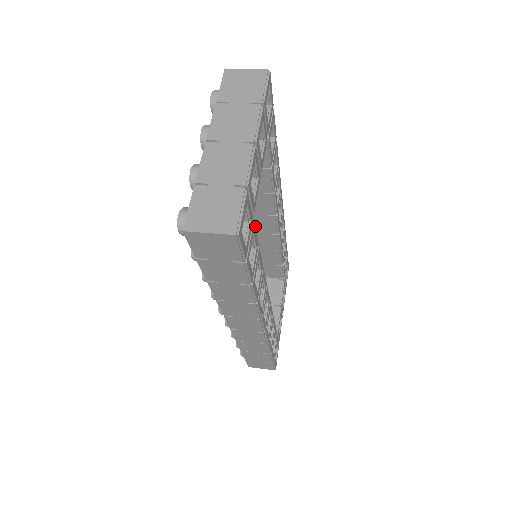
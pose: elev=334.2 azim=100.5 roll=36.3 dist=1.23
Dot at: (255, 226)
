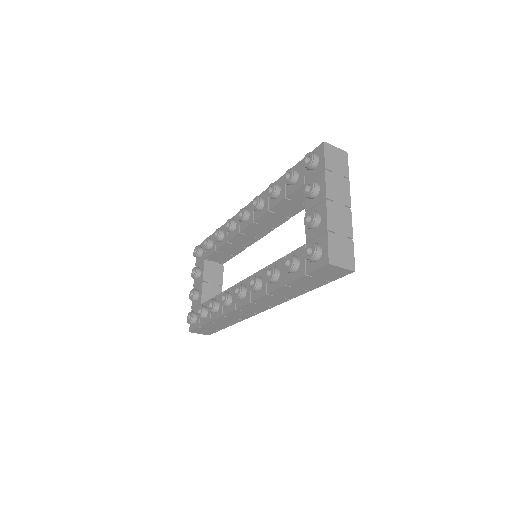
Dot at: (251, 231)
